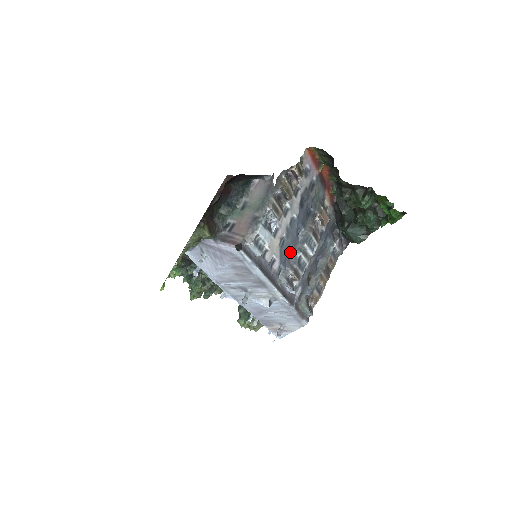
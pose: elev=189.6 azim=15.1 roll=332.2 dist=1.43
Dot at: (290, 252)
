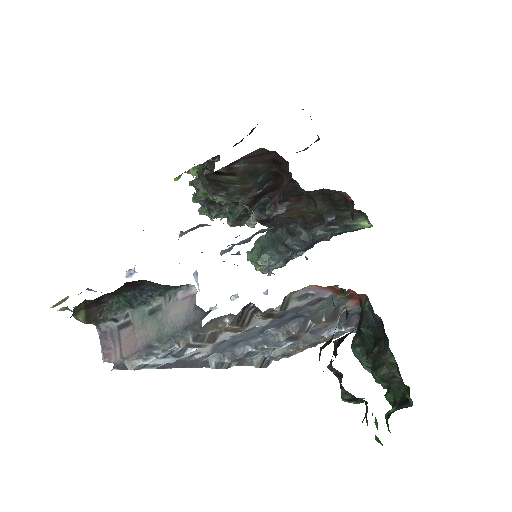
Dot at: (240, 341)
